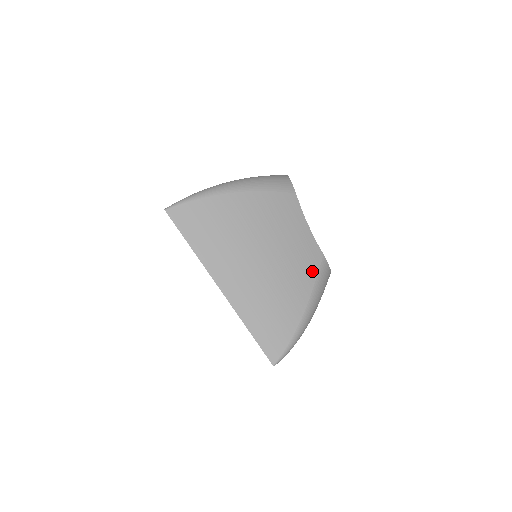
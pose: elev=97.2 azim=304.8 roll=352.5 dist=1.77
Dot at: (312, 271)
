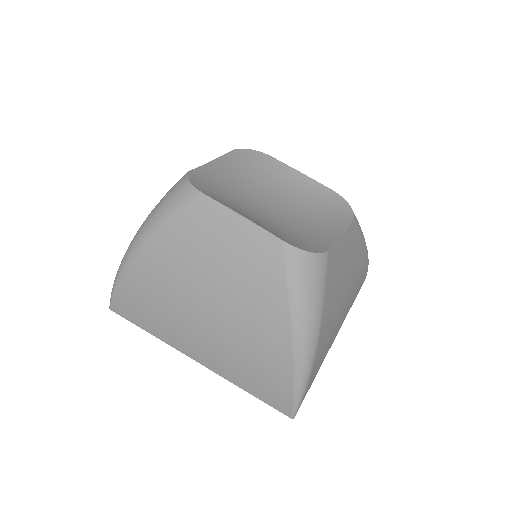
Dot at: (359, 239)
